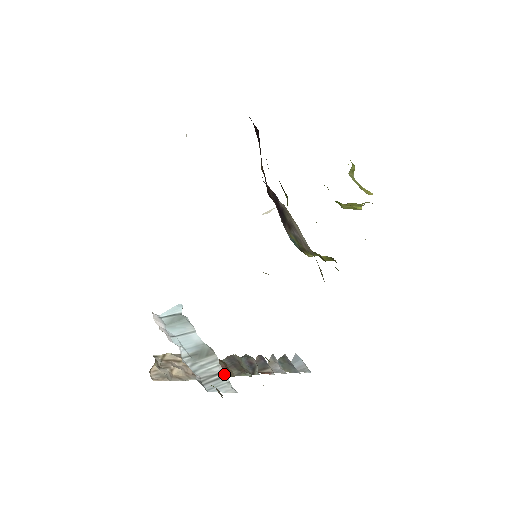
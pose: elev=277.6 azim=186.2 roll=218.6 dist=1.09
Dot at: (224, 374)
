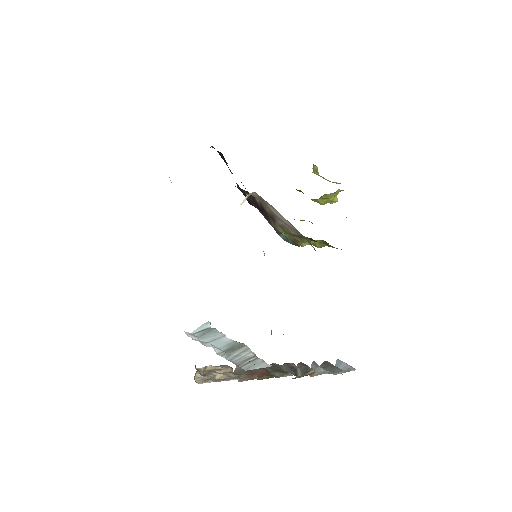
Dot at: (267, 377)
